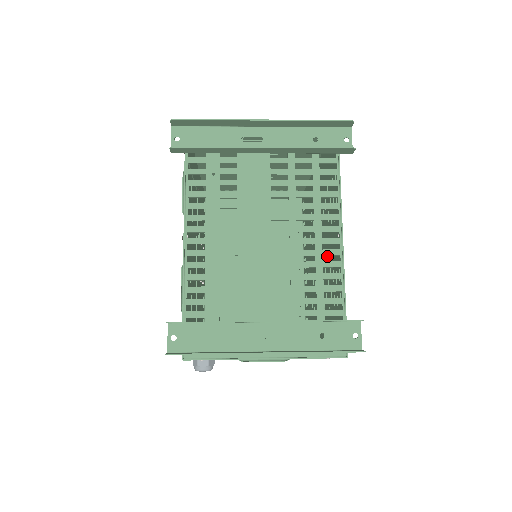
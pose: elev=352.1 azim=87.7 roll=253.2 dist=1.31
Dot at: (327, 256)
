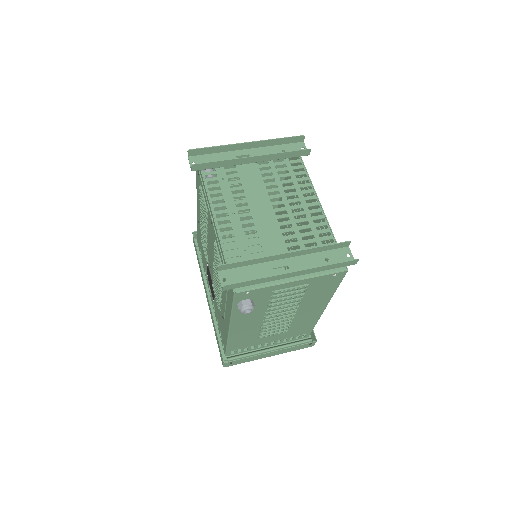
Dot at: occluded
